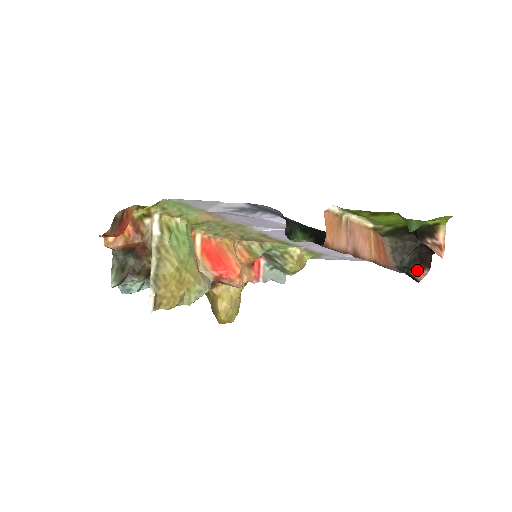
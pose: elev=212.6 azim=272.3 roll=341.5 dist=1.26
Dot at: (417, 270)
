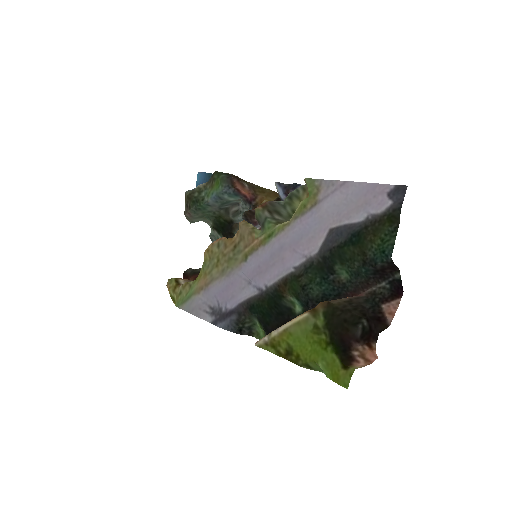
Dot at: (382, 312)
